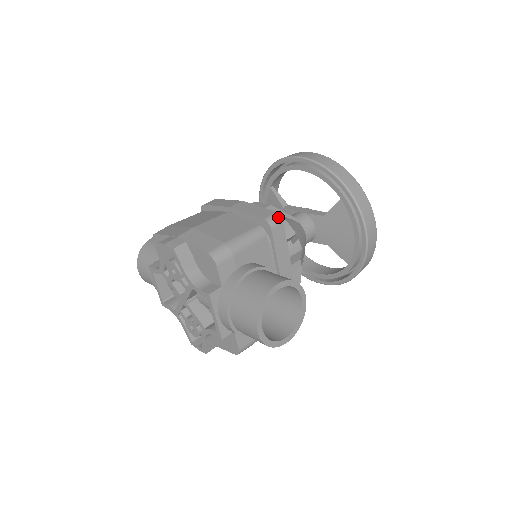
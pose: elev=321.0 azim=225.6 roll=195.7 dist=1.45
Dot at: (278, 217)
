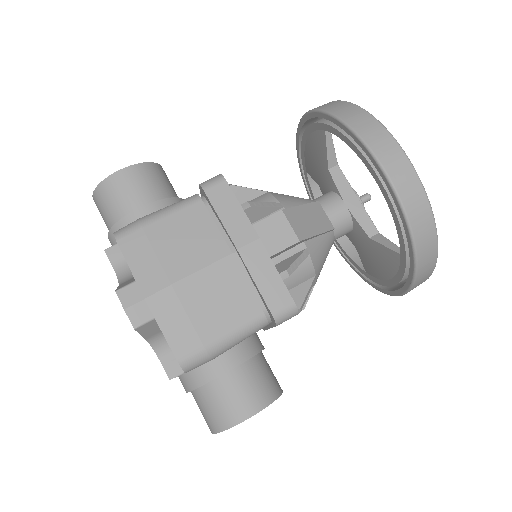
Dot at: (293, 312)
